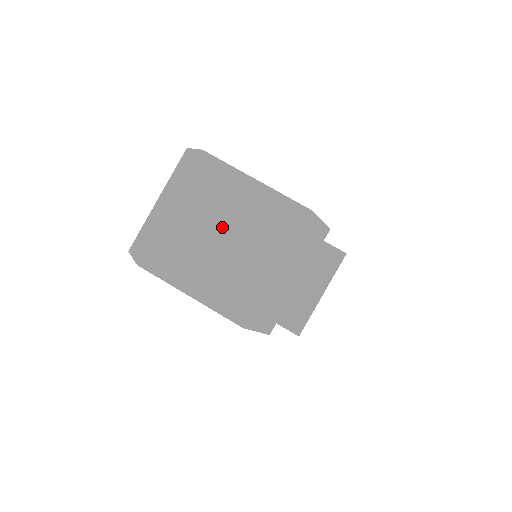
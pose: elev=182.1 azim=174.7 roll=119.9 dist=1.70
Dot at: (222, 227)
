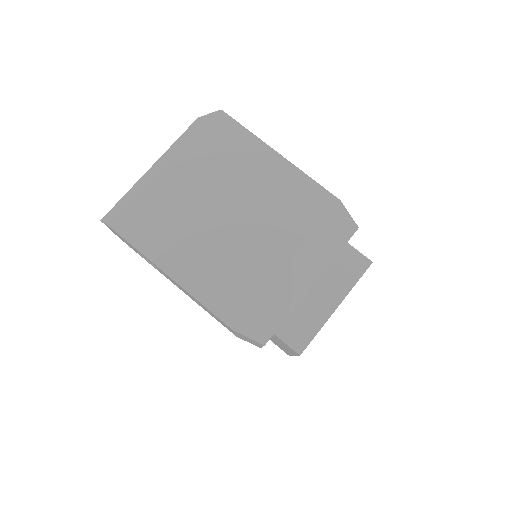
Dot at: (228, 201)
